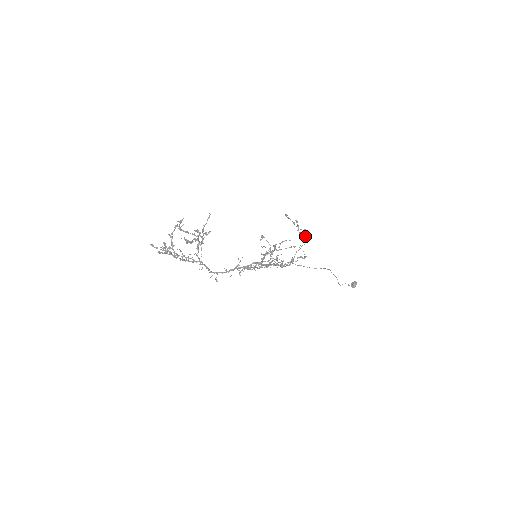
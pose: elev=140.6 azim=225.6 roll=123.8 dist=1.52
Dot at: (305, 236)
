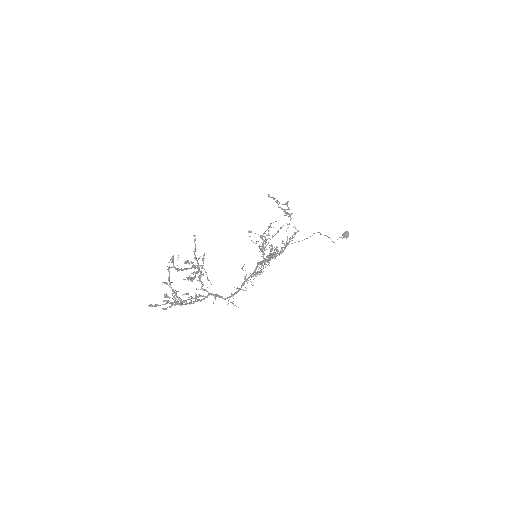
Dot at: (288, 209)
